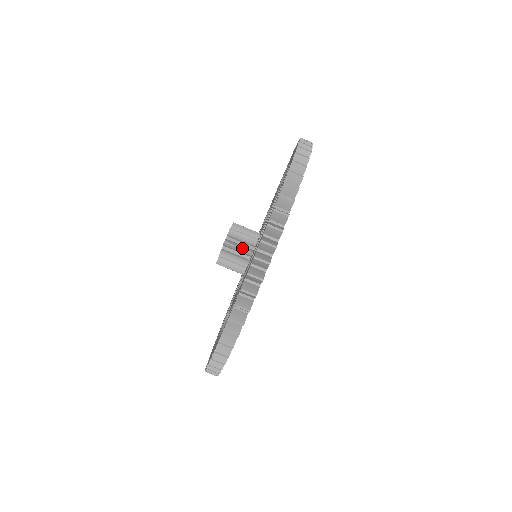
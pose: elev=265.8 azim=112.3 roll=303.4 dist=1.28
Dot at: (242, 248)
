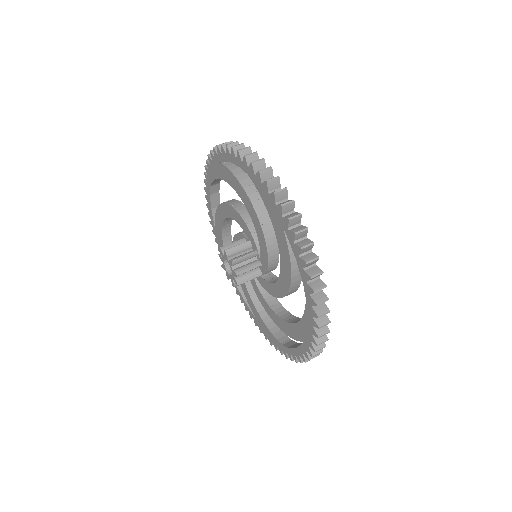
Dot at: (235, 242)
